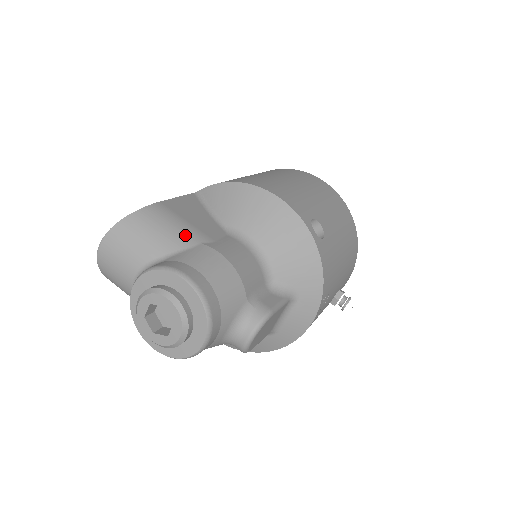
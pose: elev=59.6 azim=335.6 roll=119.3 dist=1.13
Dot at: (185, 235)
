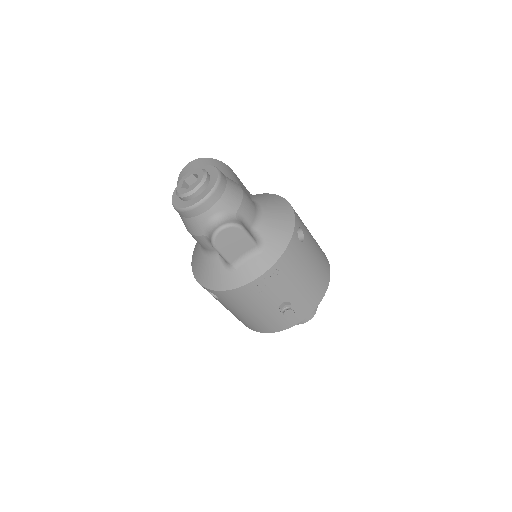
Dot at: (232, 177)
